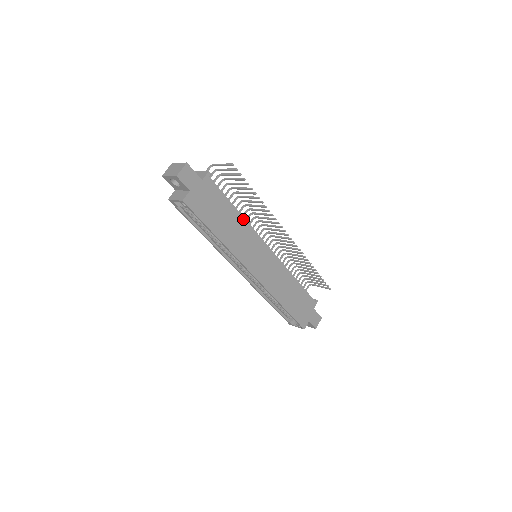
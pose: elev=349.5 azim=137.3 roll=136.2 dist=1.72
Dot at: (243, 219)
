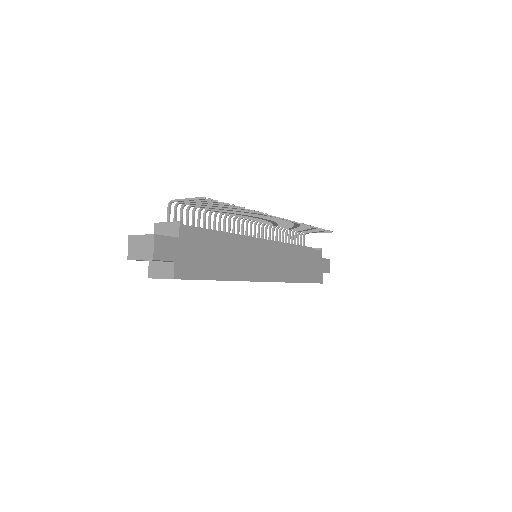
Dot at: (234, 238)
